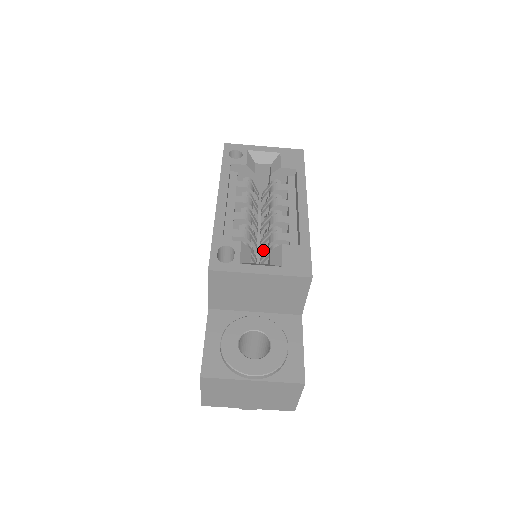
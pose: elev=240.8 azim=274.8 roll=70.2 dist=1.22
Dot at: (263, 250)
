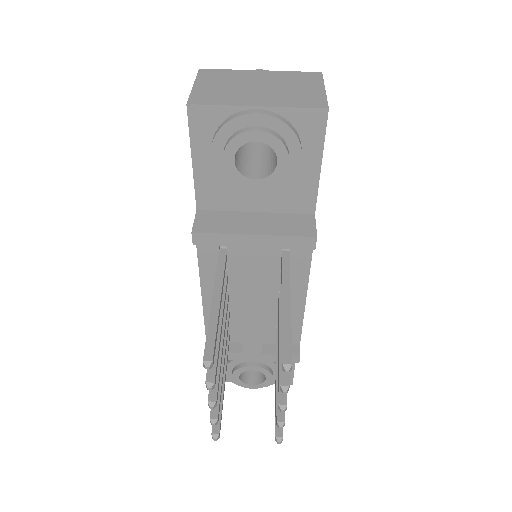
Dot at: occluded
